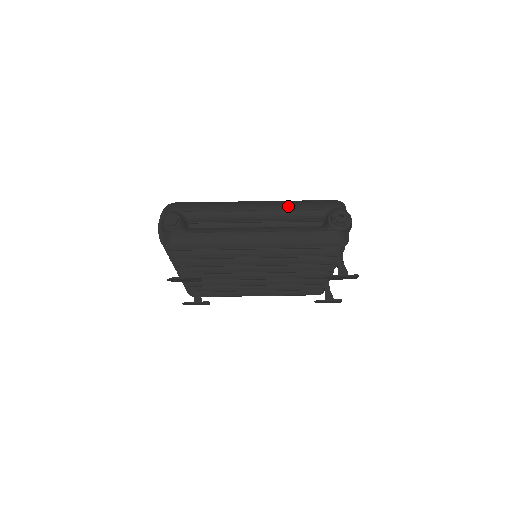
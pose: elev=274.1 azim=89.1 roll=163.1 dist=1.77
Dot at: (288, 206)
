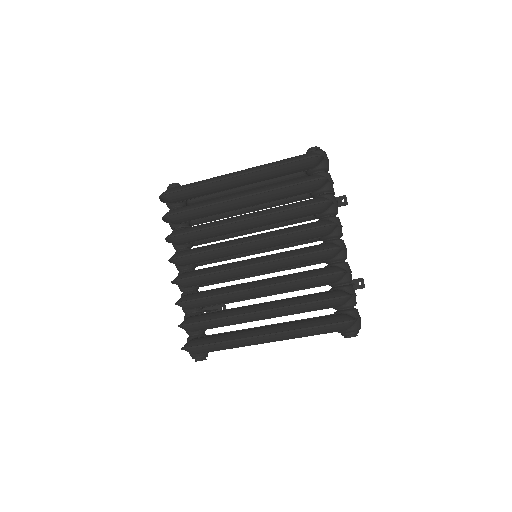
Dot at: occluded
